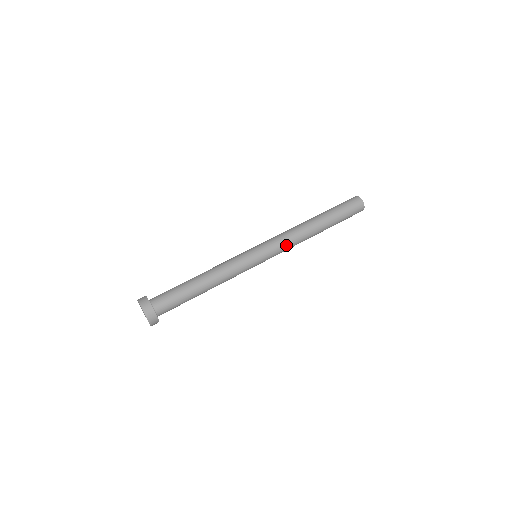
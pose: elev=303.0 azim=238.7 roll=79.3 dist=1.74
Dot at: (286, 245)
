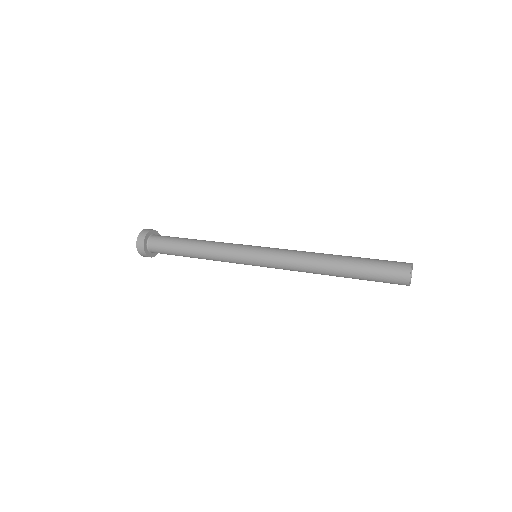
Dot at: (288, 251)
